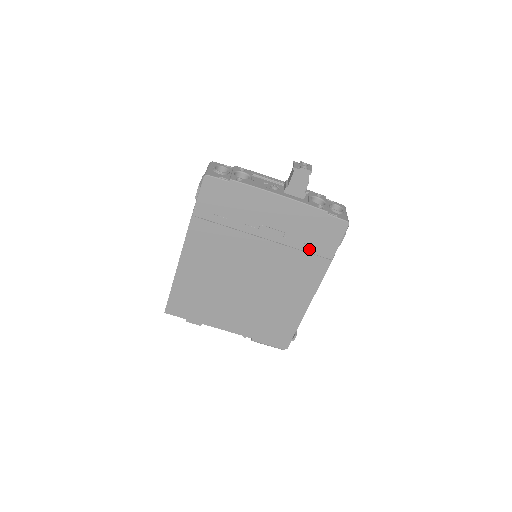
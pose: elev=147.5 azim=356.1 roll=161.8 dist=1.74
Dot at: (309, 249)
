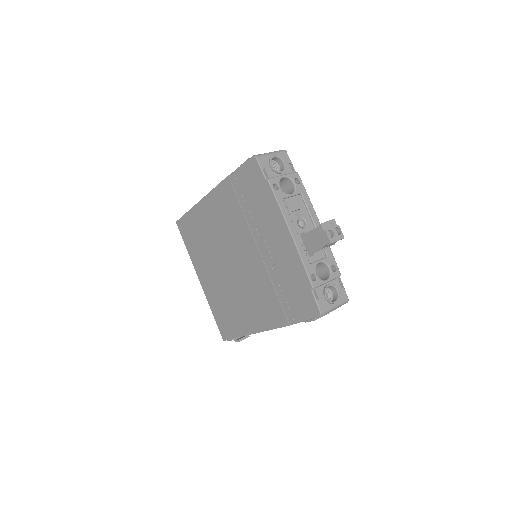
Dot at: (281, 297)
